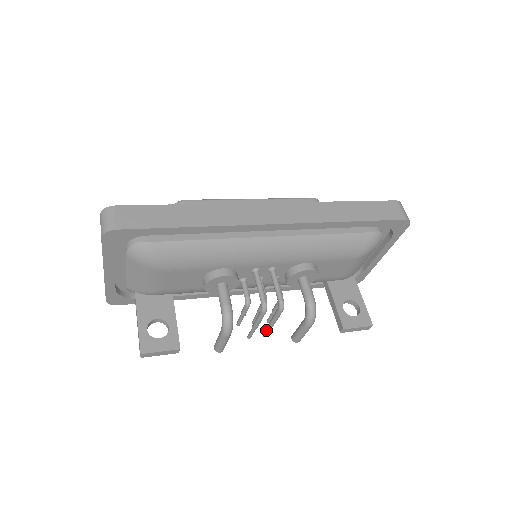
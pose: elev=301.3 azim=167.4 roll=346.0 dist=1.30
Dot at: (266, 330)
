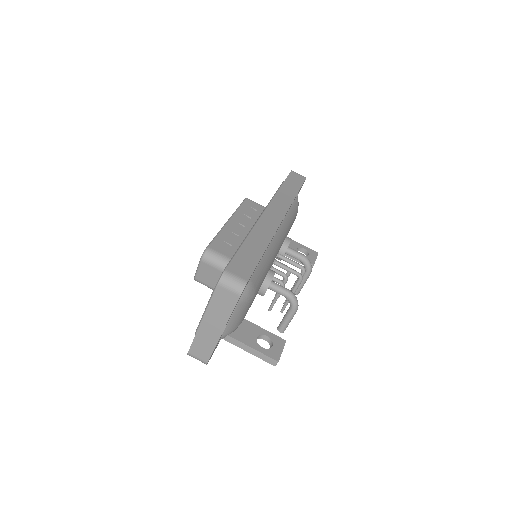
Dot at: occluded
